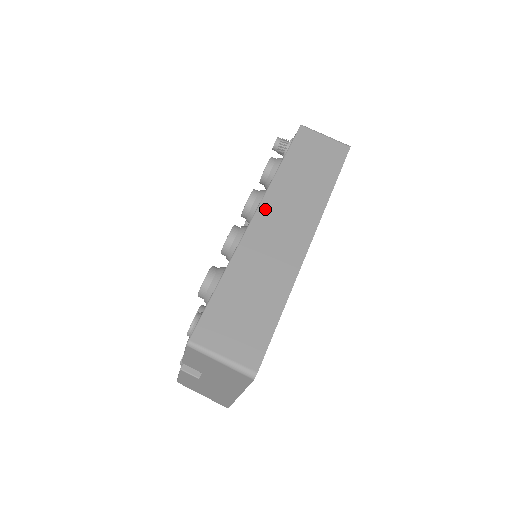
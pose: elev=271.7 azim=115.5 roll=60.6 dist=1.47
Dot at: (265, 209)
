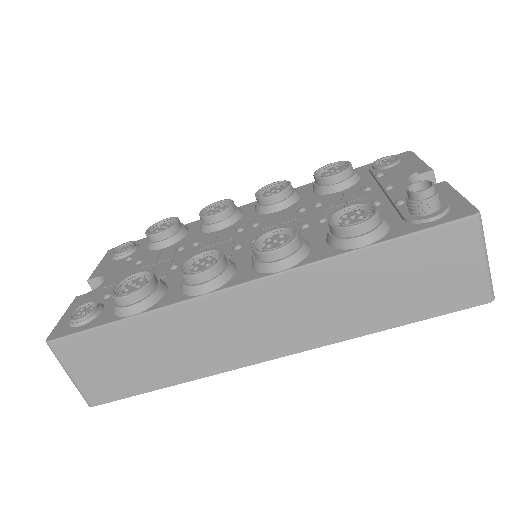
Dot at: (264, 289)
